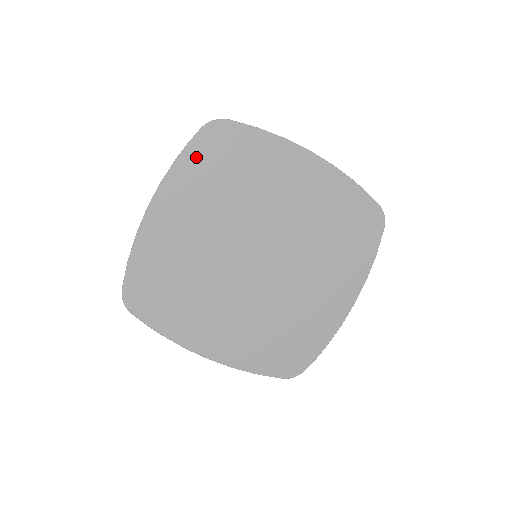
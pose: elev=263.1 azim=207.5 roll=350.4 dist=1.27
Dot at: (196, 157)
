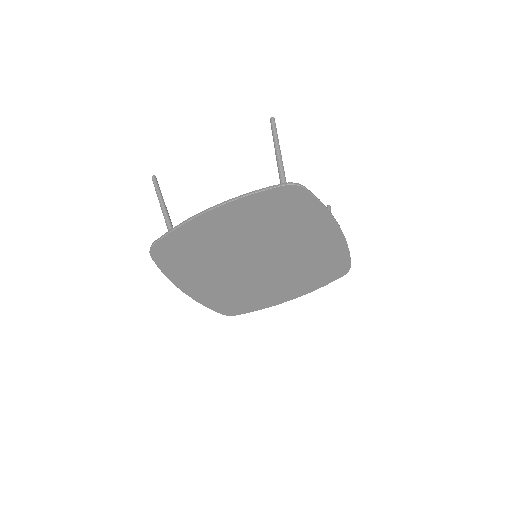
Dot at: (266, 199)
